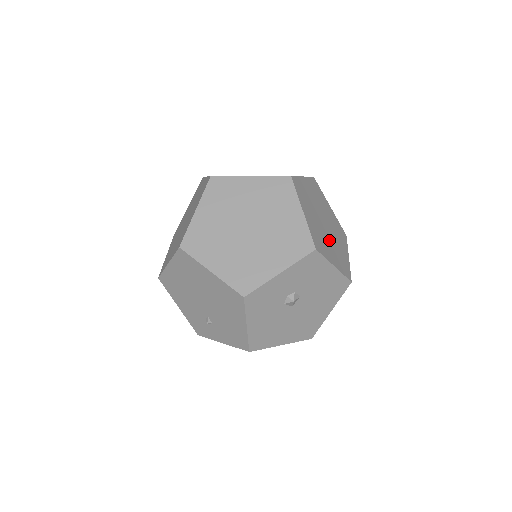
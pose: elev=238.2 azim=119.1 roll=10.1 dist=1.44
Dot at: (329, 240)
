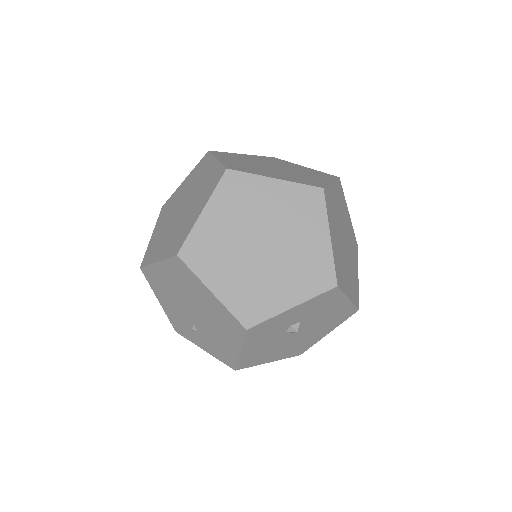
Dot at: (346, 263)
